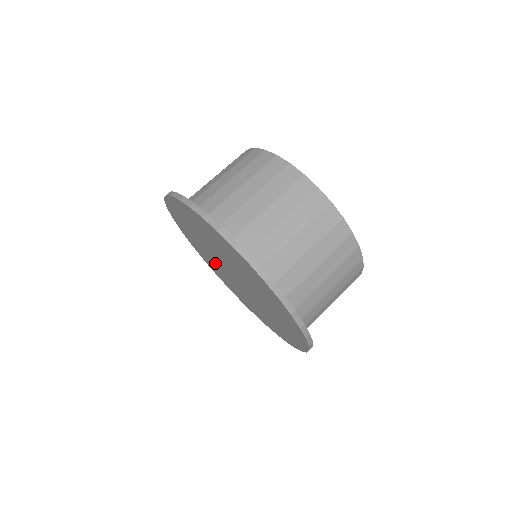
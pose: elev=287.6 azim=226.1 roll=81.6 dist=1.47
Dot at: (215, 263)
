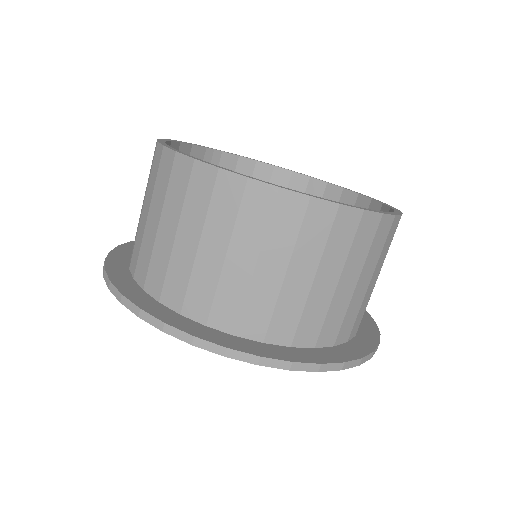
Dot at: occluded
